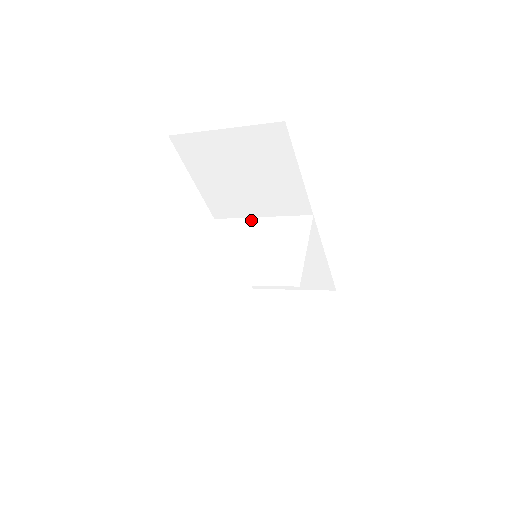
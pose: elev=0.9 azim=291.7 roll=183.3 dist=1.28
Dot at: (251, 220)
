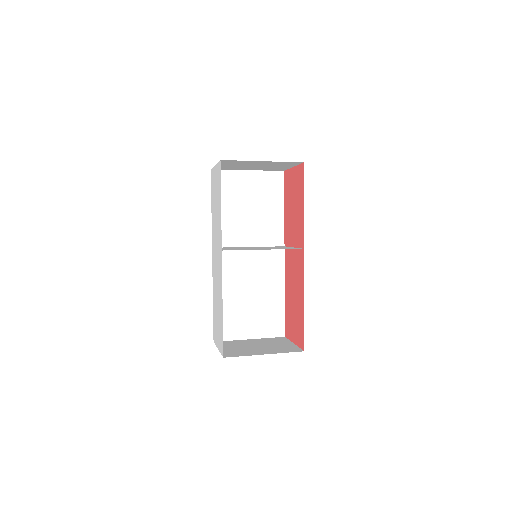
Dot at: occluded
